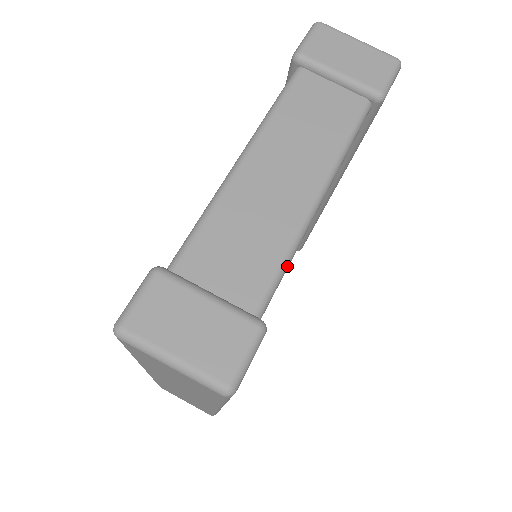
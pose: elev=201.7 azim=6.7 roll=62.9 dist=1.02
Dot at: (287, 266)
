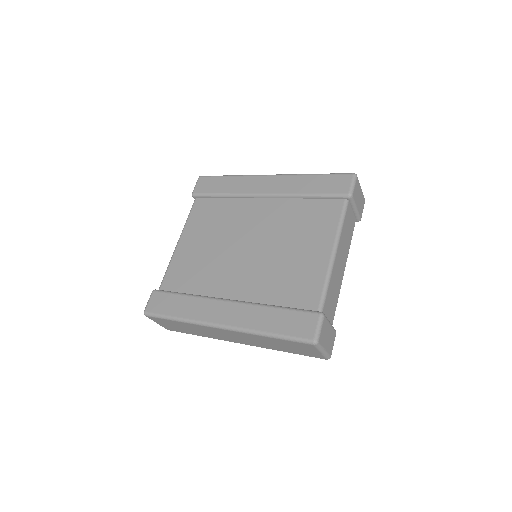
Dot at: occluded
